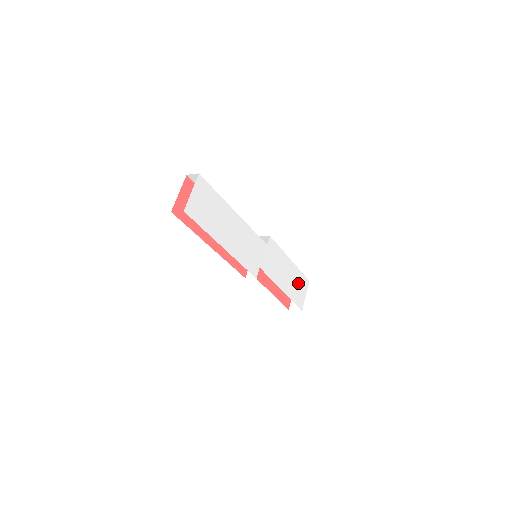
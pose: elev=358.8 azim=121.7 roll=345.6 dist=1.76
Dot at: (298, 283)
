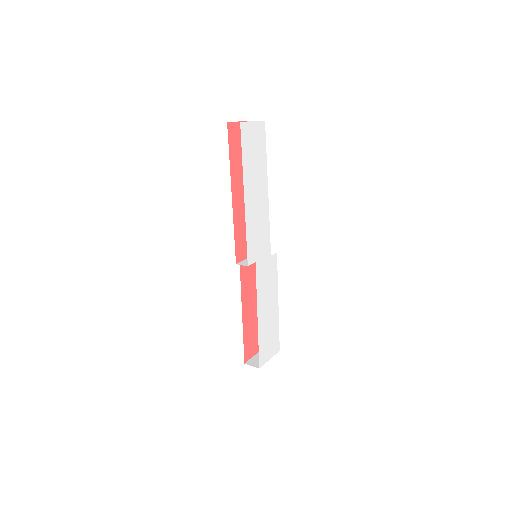
Dot at: (271, 335)
